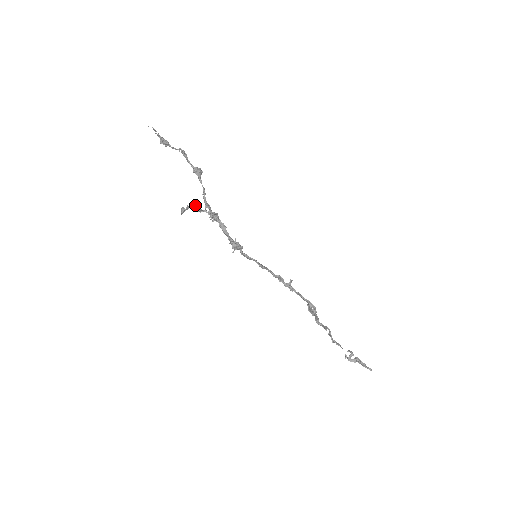
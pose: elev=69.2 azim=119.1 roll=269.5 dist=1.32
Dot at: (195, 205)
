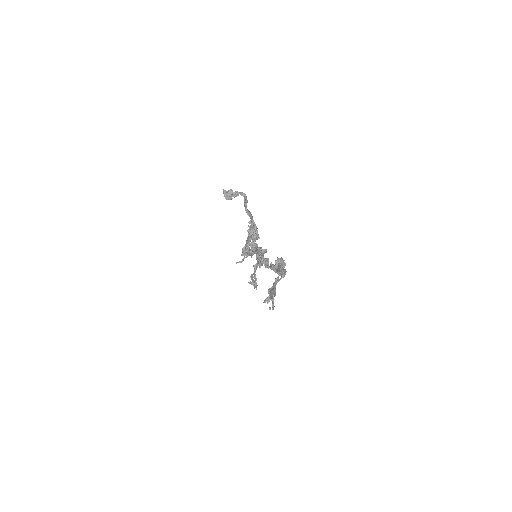
Dot at: occluded
